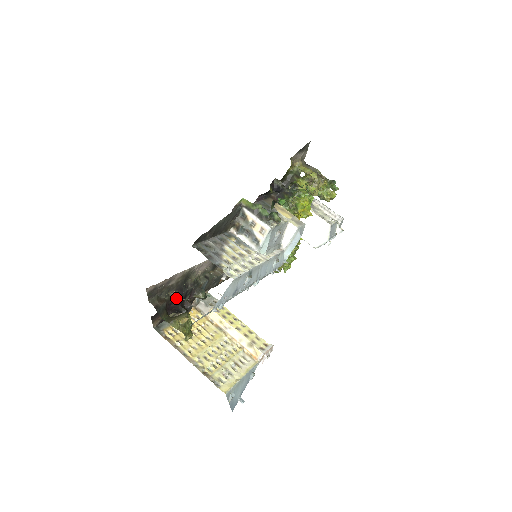
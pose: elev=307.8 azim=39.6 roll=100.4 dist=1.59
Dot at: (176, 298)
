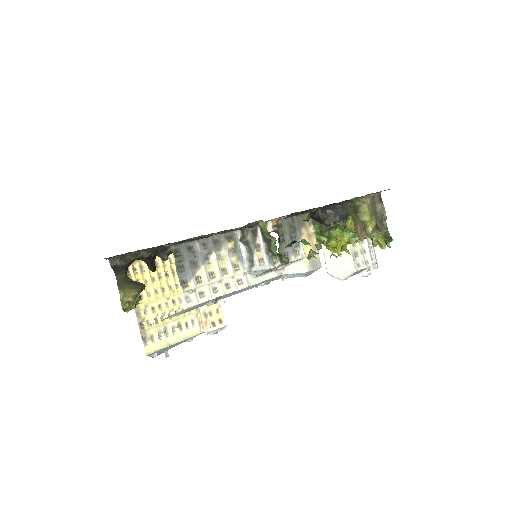
Dot at: (147, 257)
